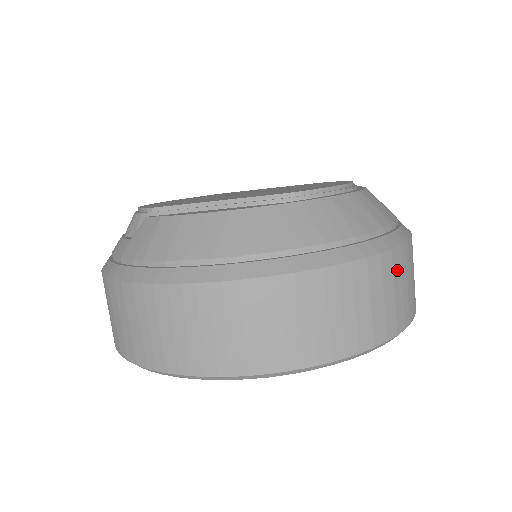
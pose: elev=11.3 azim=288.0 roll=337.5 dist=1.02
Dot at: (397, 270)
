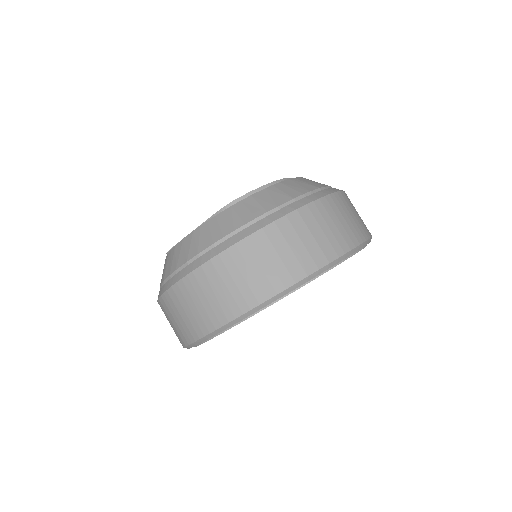
Dot at: (310, 221)
